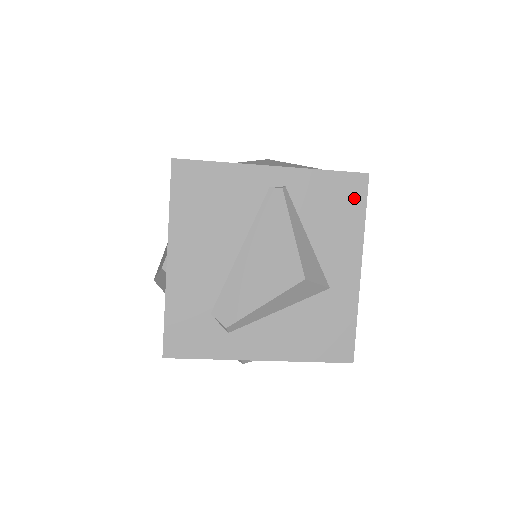
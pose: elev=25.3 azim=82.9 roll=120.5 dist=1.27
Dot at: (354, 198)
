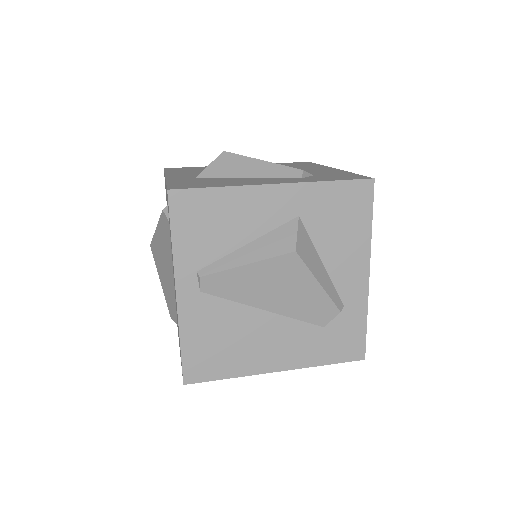
Dot at: occluded
